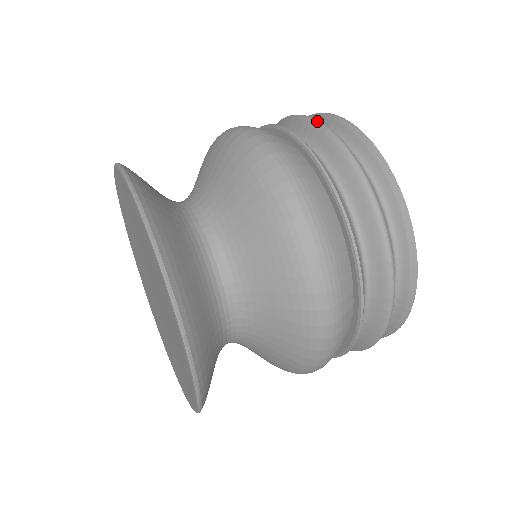
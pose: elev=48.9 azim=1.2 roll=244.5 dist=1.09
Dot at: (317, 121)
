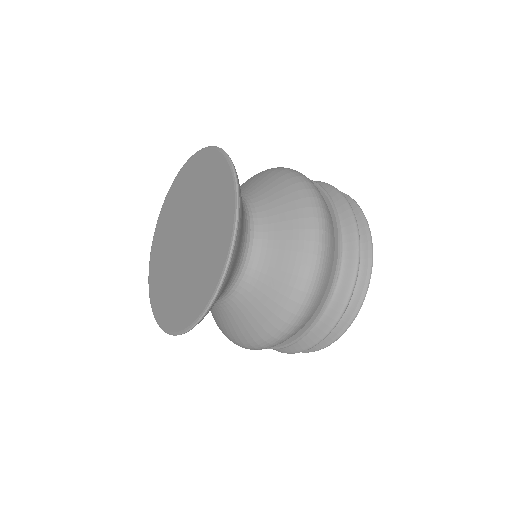
Dot at: (355, 219)
